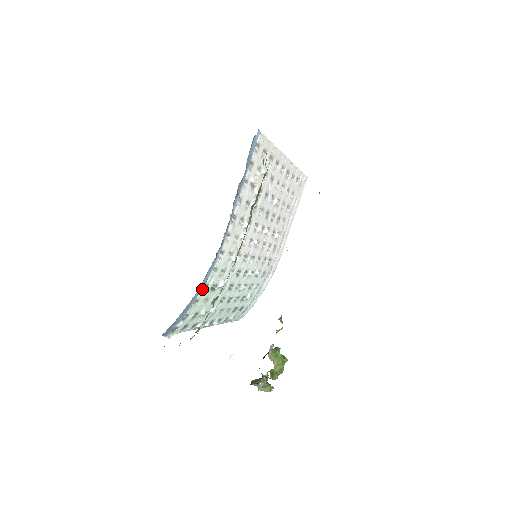
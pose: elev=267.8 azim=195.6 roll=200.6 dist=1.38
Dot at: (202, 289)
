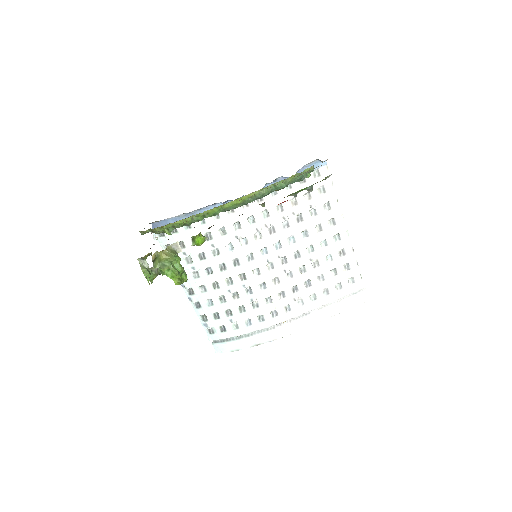
Dot at: (199, 221)
